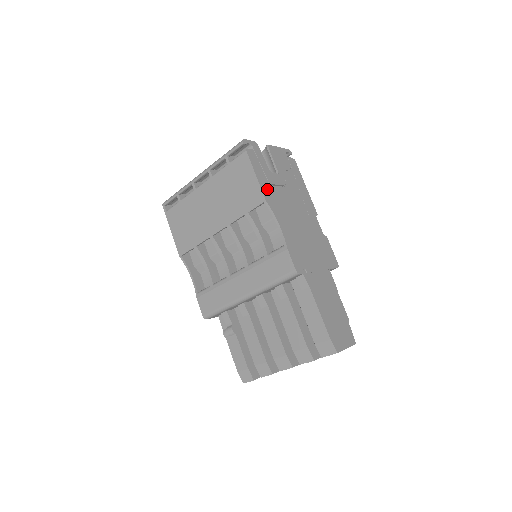
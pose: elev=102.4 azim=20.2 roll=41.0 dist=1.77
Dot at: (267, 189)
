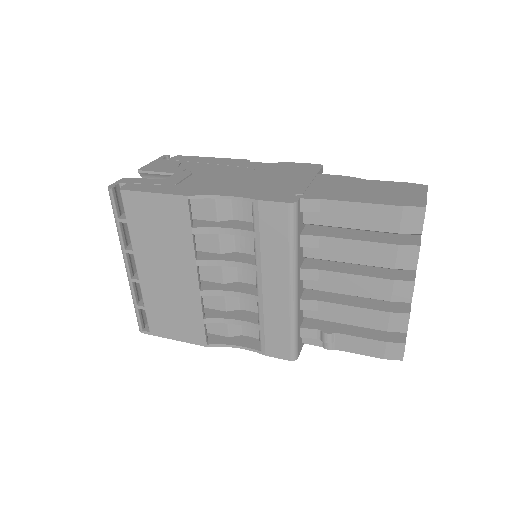
Dot at: (177, 190)
